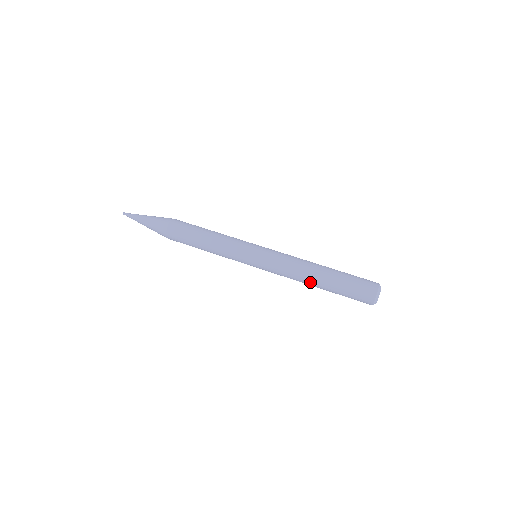
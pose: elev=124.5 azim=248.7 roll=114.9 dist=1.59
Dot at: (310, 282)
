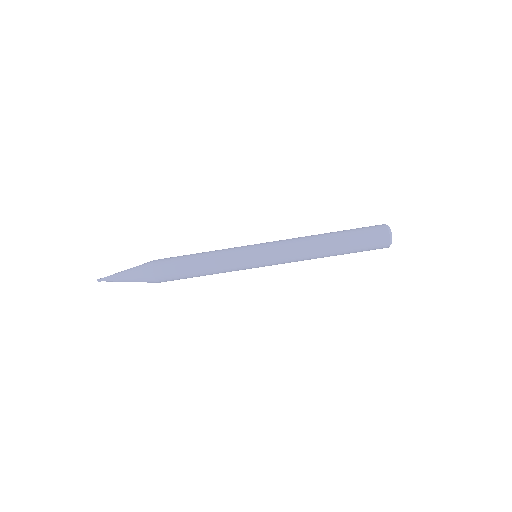
Dot at: occluded
